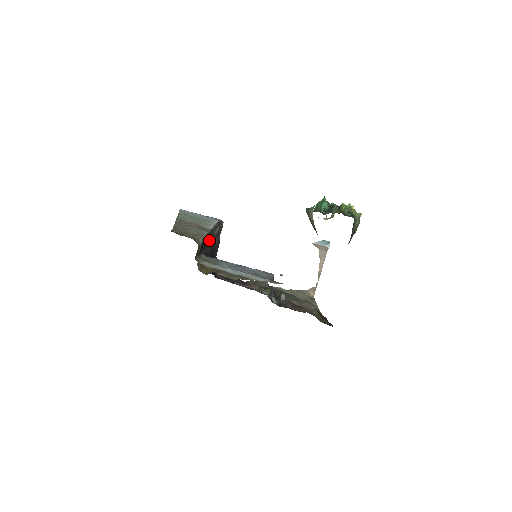
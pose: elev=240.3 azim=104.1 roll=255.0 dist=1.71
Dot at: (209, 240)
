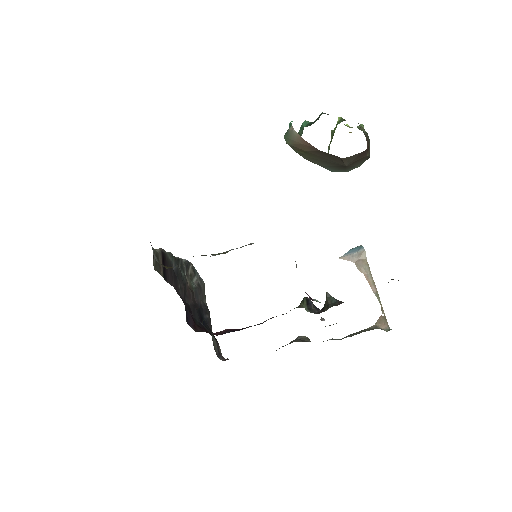
Dot at: (181, 277)
